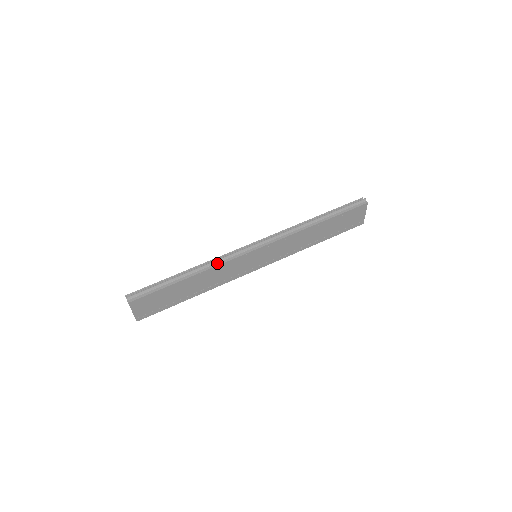
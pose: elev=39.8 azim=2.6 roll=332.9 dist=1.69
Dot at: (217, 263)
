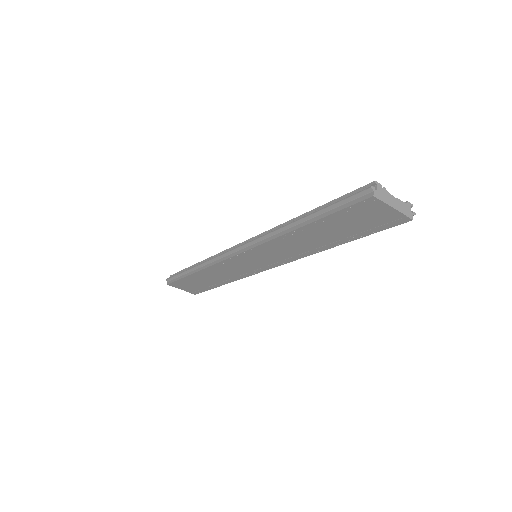
Dot at: (211, 263)
